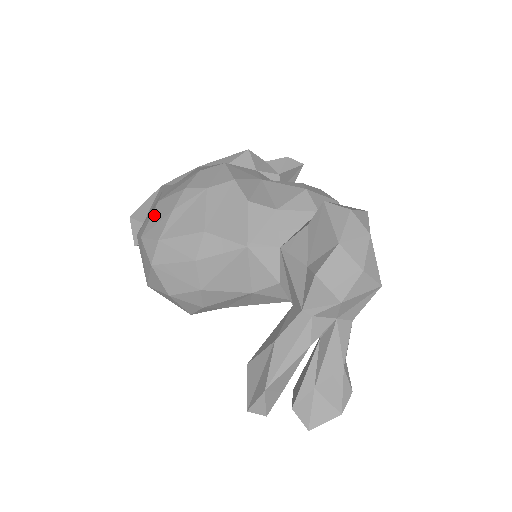
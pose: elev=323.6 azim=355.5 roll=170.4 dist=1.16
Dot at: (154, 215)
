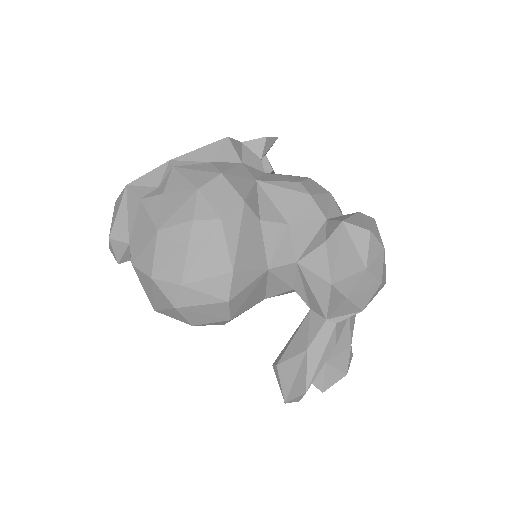
Dot at: (159, 250)
